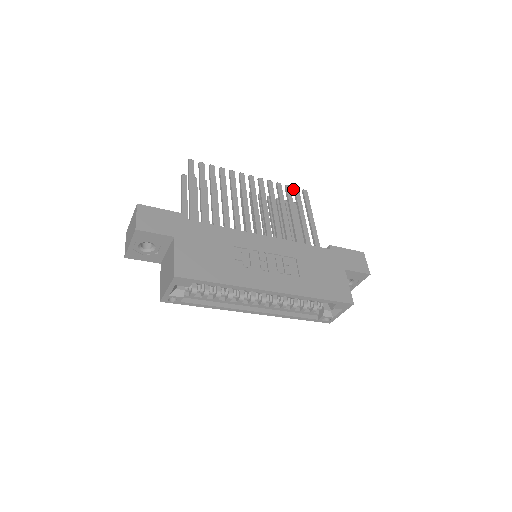
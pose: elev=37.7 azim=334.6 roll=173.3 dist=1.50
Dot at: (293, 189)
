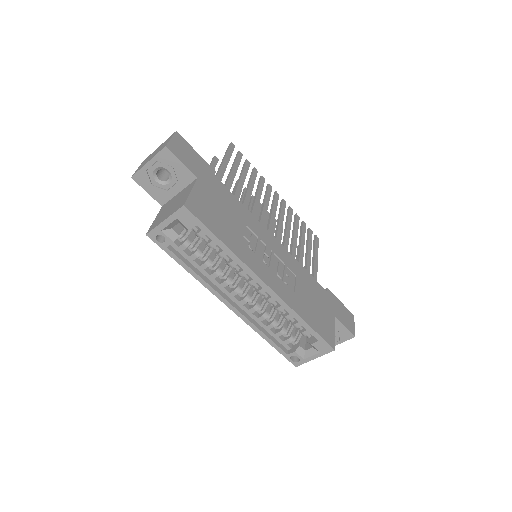
Dot at: (307, 229)
